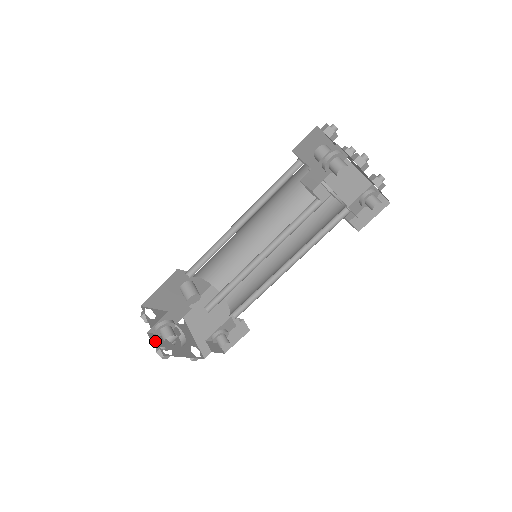
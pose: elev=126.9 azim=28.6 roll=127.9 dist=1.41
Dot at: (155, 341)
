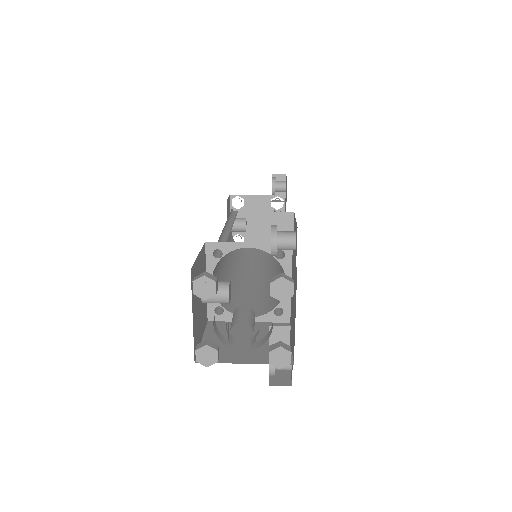
Dot at: occluded
